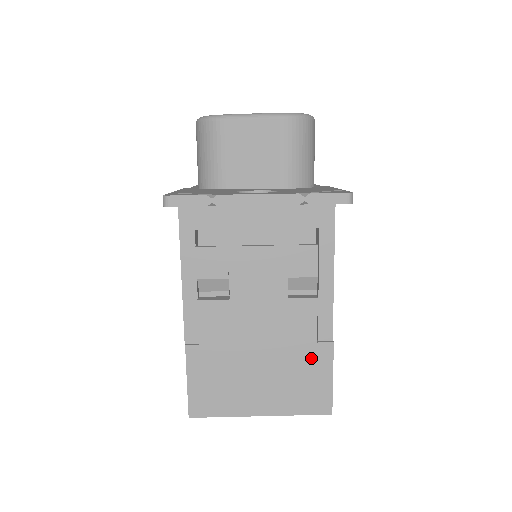
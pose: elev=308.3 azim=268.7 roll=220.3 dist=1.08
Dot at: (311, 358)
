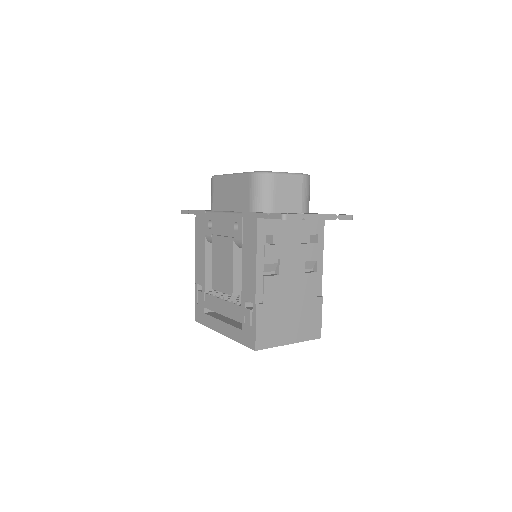
Dot at: (313, 306)
